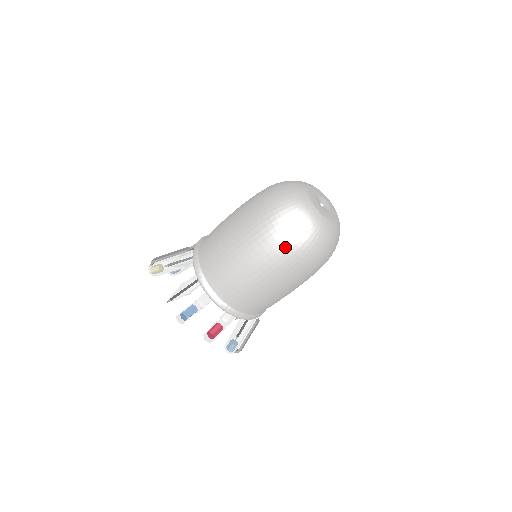
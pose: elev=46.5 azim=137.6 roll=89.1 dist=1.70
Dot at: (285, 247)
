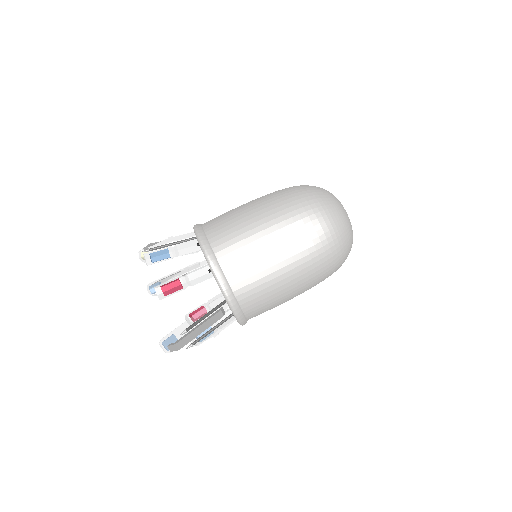
Dot at: (299, 196)
